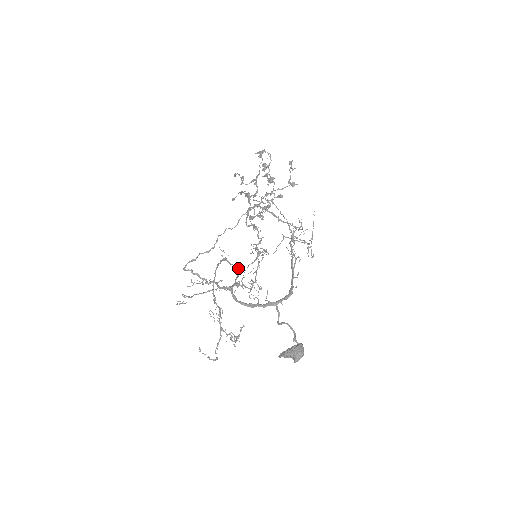
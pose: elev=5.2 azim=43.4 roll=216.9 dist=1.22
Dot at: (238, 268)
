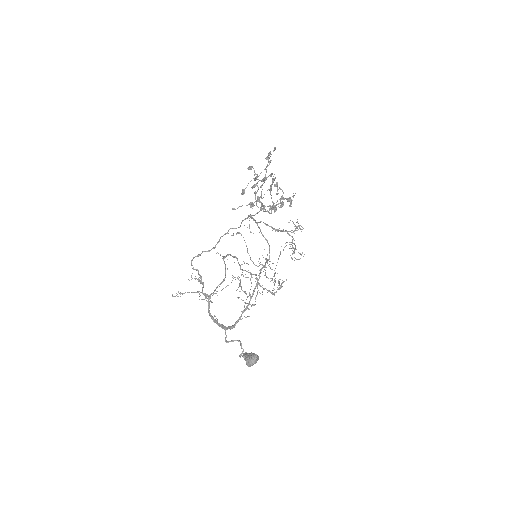
Dot at: occluded
